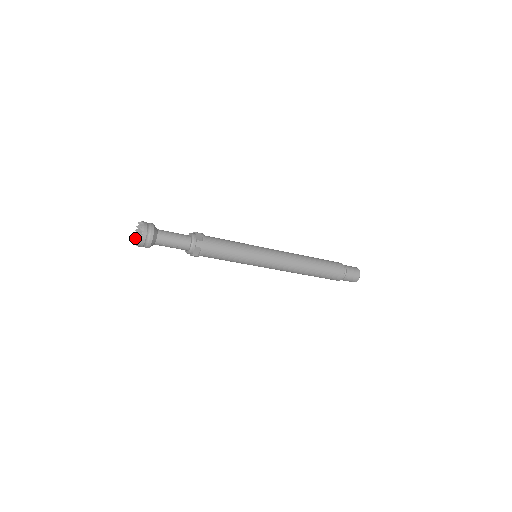
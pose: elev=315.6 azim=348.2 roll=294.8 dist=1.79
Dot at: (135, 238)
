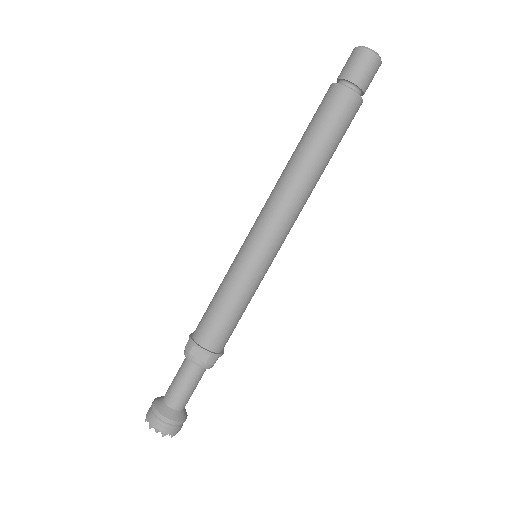
Dot at: occluded
